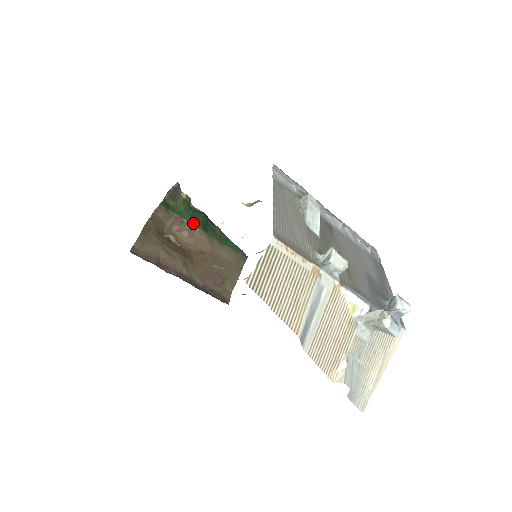
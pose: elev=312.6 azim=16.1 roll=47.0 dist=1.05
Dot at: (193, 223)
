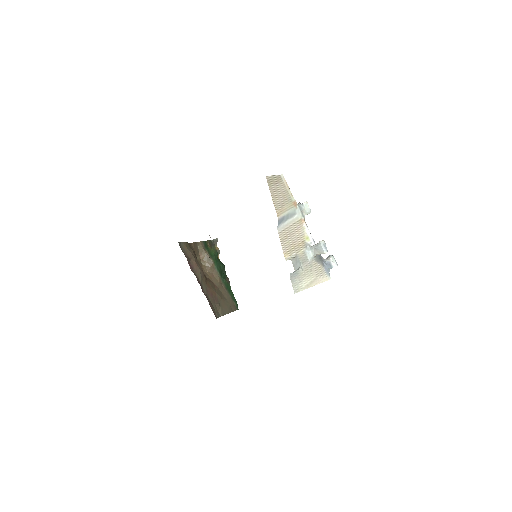
Dot at: (215, 265)
